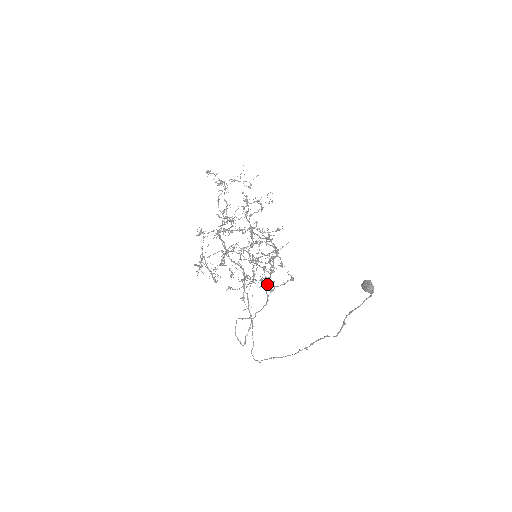
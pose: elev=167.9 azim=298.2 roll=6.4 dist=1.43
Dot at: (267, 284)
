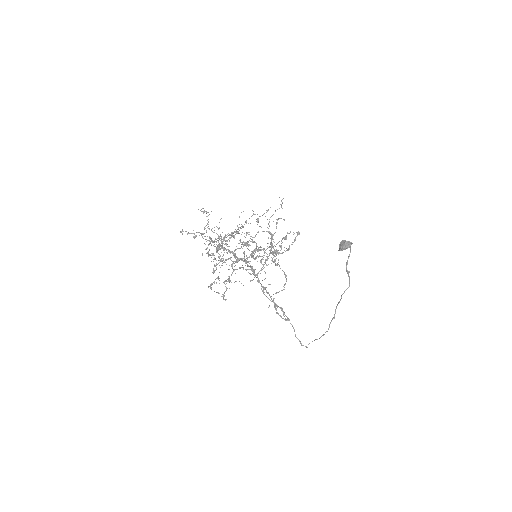
Dot at: (285, 238)
